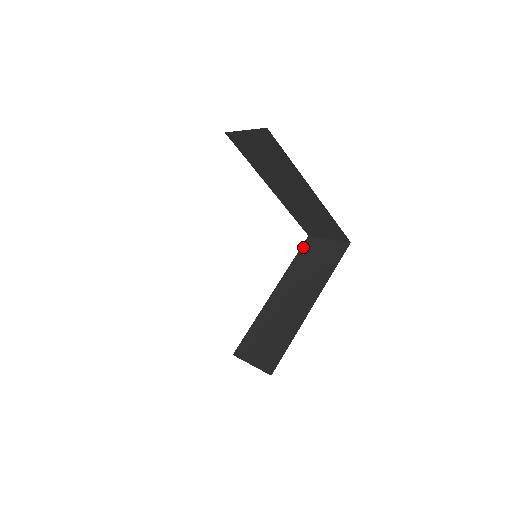
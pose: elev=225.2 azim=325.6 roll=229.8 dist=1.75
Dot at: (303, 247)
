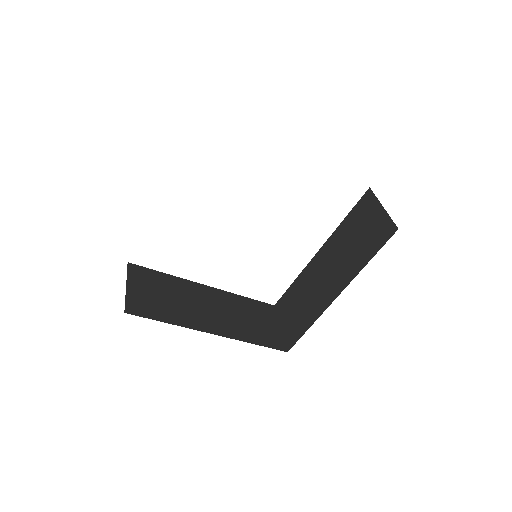
Dot at: (359, 203)
